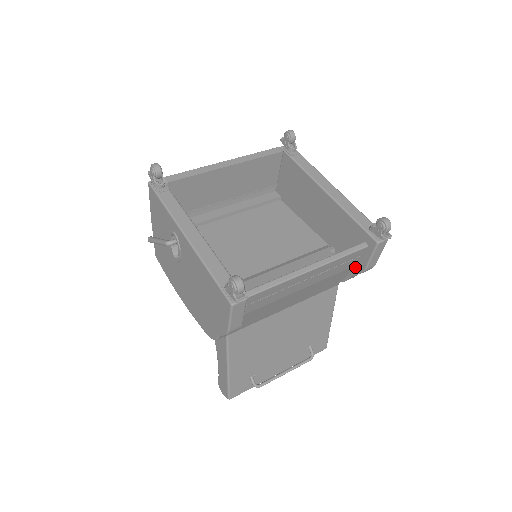
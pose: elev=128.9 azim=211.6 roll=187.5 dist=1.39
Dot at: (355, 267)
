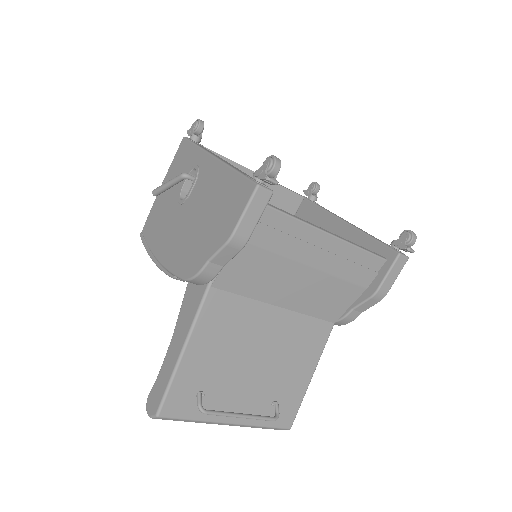
Dot at: (363, 293)
